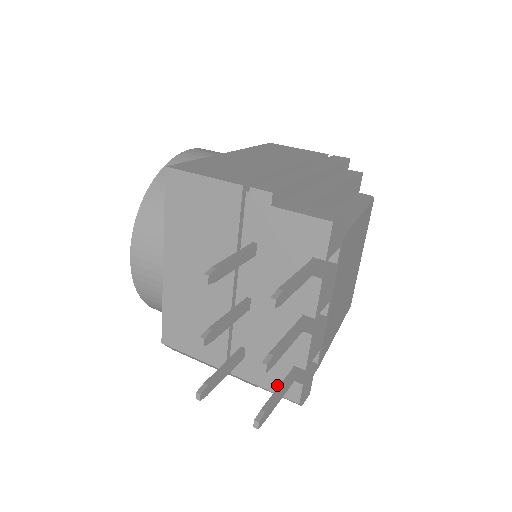
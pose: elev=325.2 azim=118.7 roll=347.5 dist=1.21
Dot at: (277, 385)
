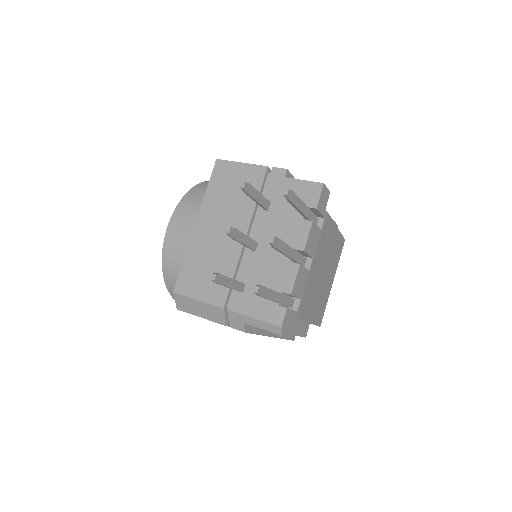
Dot at: (266, 312)
